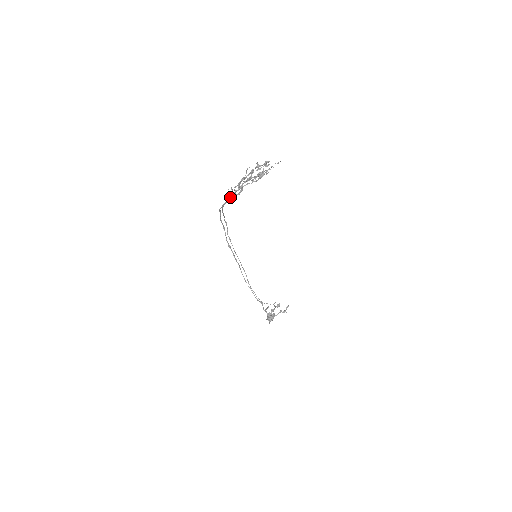
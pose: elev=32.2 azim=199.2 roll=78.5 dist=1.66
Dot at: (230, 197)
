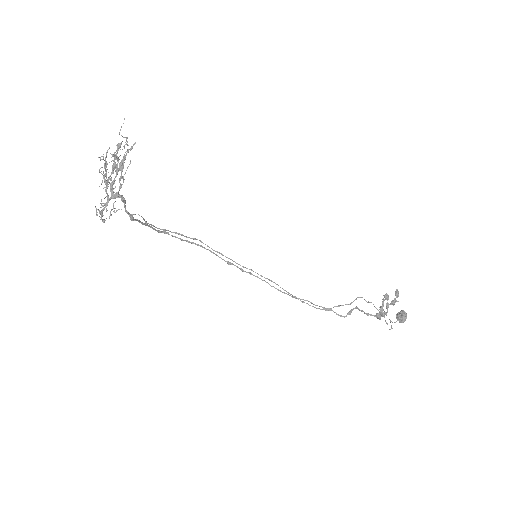
Dot at: (101, 216)
